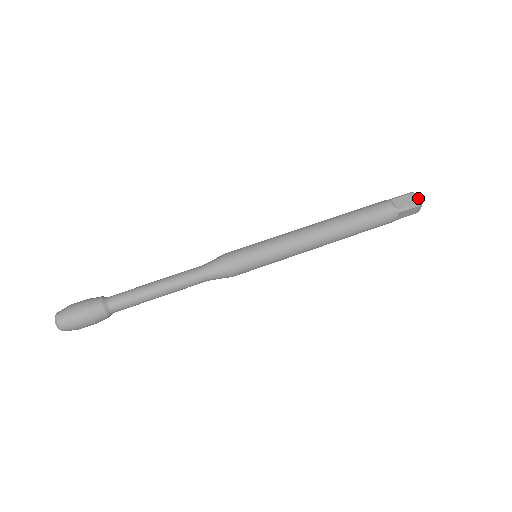
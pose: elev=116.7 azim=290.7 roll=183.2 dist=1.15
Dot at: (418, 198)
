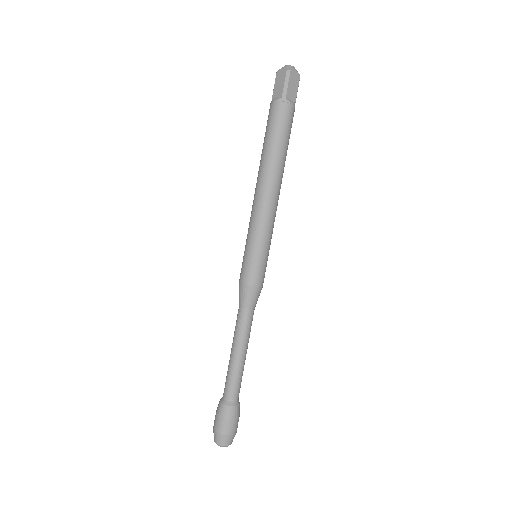
Dot at: (297, 73)
